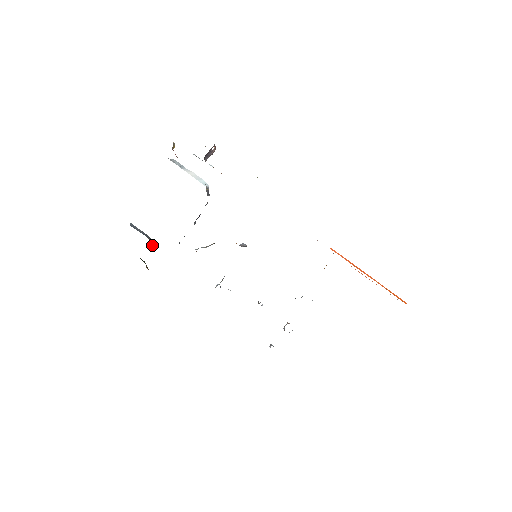
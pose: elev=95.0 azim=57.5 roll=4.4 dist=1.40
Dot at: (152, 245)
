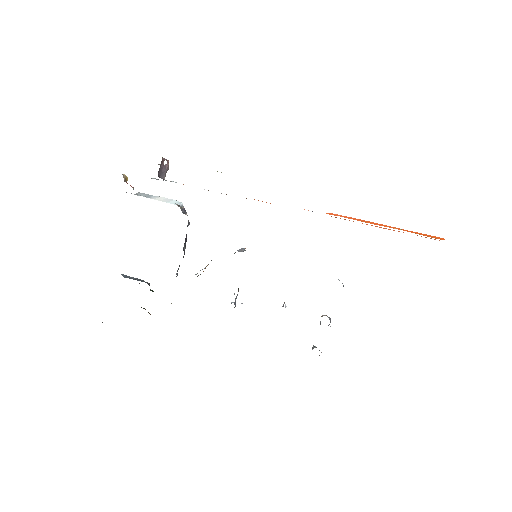
Dot at: occluded
